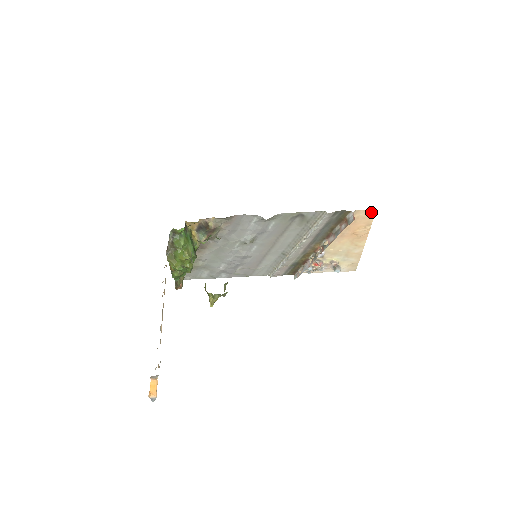
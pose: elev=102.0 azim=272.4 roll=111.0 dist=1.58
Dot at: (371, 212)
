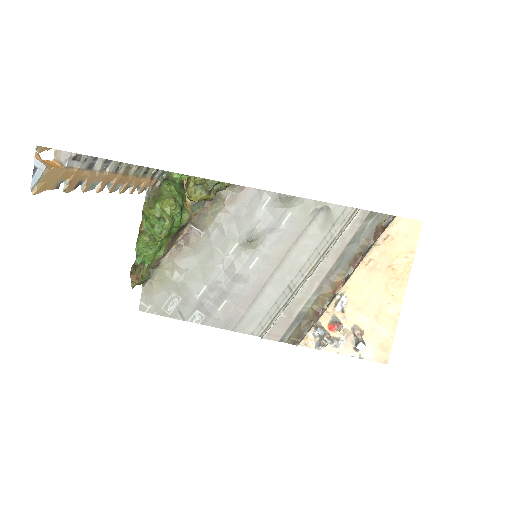
Dot at: (415, 226)
